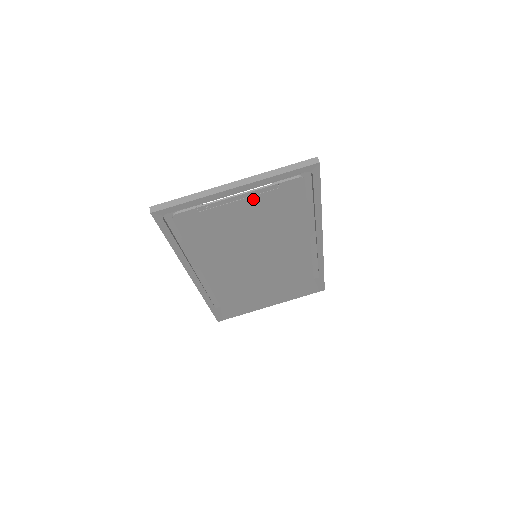
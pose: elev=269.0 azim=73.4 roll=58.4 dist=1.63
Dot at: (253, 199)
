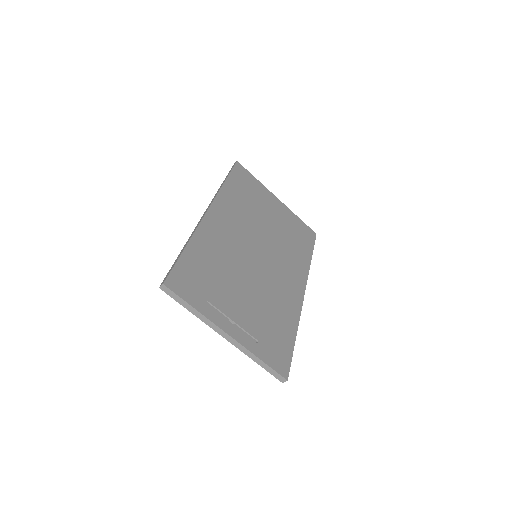
Dot at: occluded
